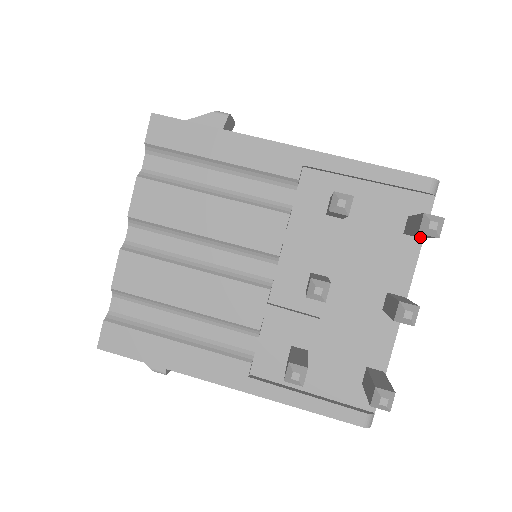
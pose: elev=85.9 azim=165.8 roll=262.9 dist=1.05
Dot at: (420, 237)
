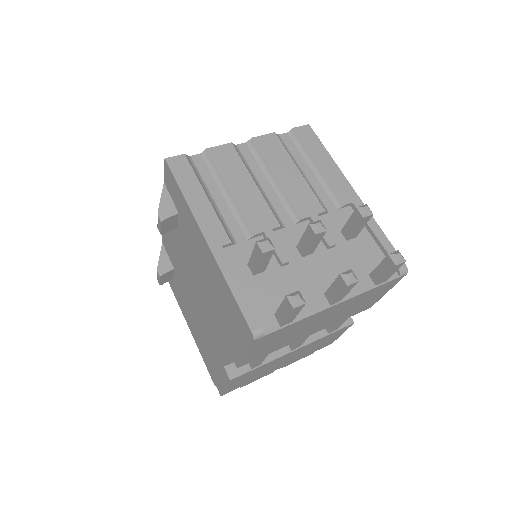
Dot at: (378, 280)
